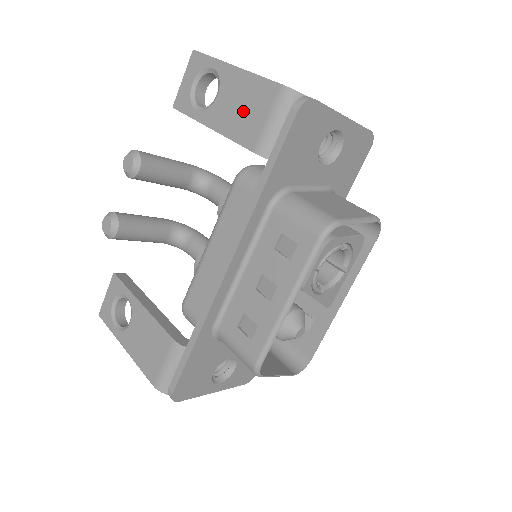
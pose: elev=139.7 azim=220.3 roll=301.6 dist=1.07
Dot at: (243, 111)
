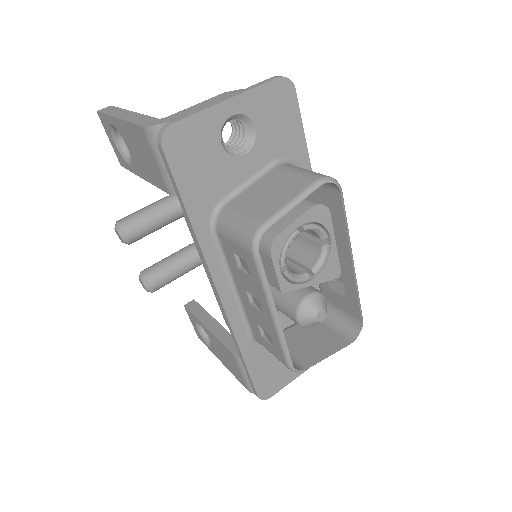
Dot at: (144, 158)
